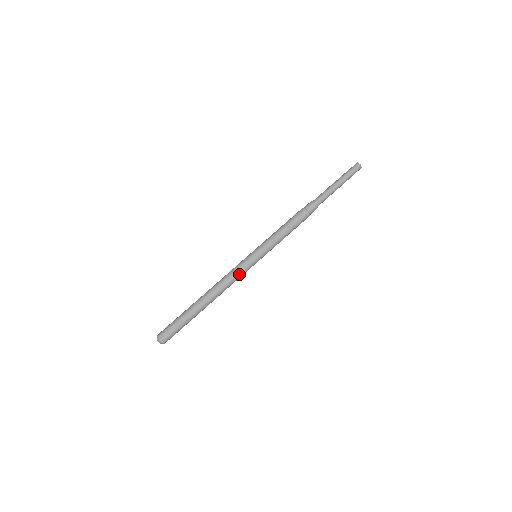
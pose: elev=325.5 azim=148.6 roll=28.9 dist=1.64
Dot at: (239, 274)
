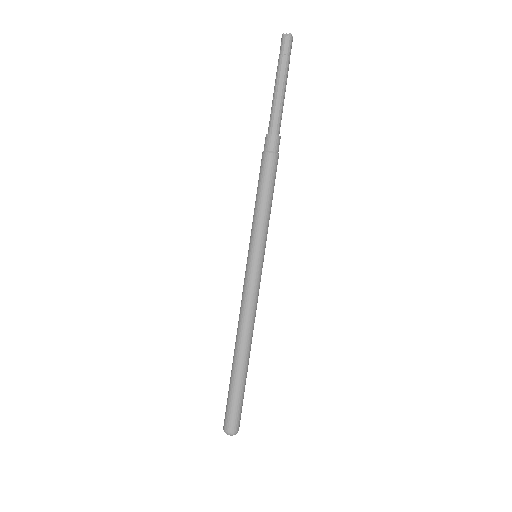
Dot at: (246, 293)
